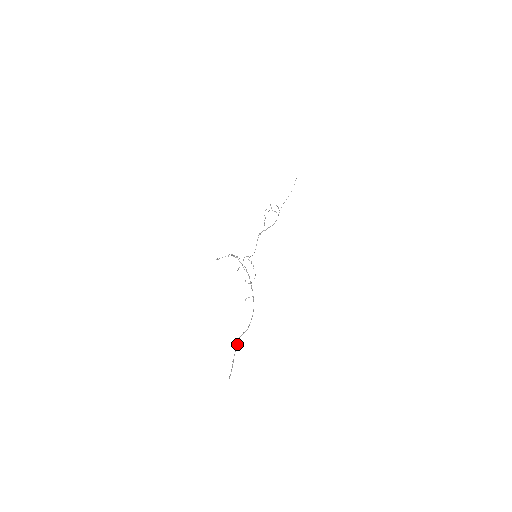
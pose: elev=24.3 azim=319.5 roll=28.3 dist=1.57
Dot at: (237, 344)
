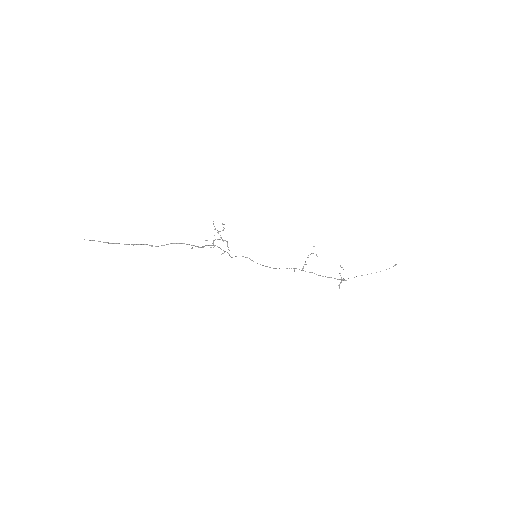
Dot at: (133, 244)
